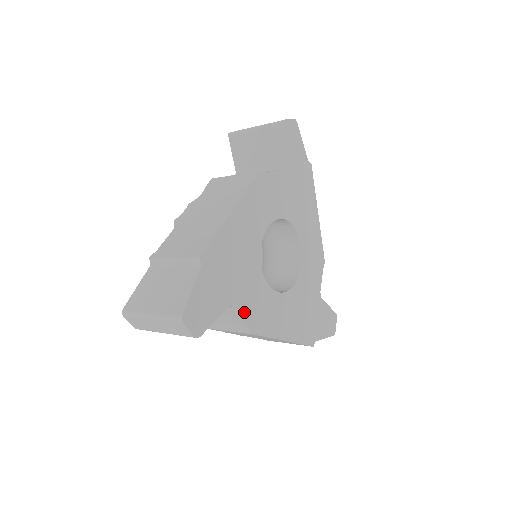
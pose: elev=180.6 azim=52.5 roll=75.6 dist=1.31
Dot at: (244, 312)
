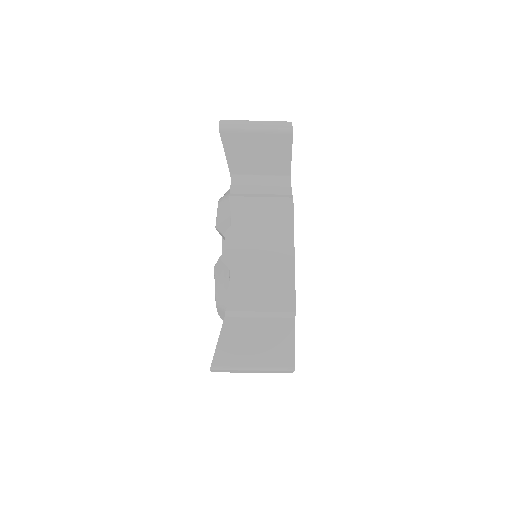
Dot at: occluded
